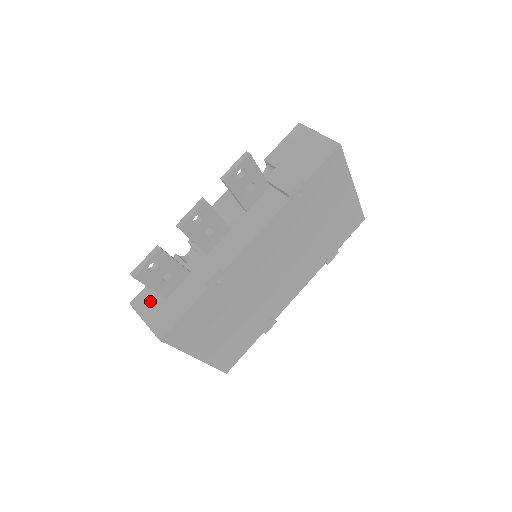
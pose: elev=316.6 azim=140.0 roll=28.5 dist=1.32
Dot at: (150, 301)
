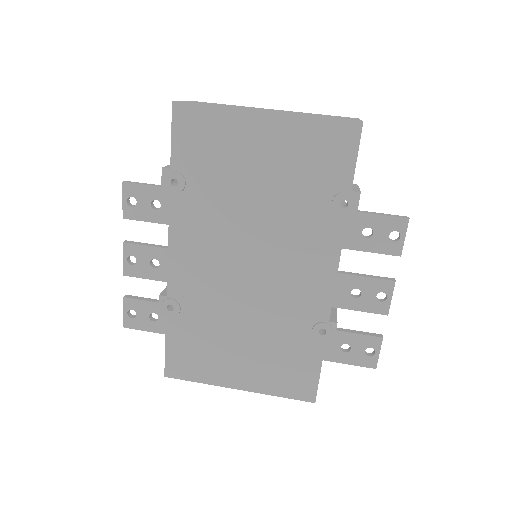
Dot at: occluded
